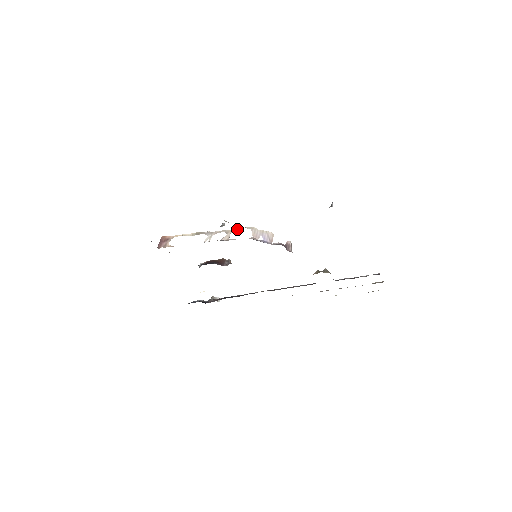
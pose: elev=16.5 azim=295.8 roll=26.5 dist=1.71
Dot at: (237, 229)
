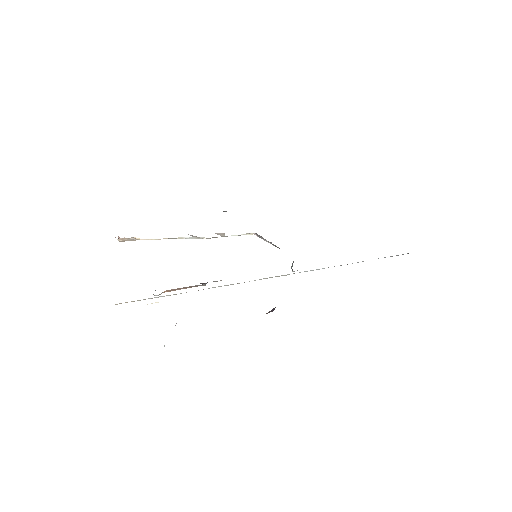
Dot at: (234, 235)
